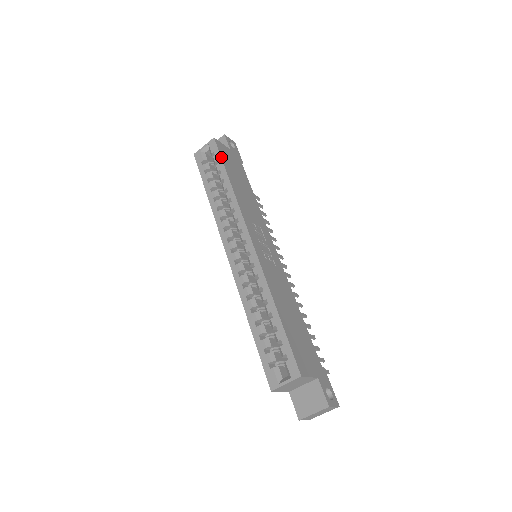
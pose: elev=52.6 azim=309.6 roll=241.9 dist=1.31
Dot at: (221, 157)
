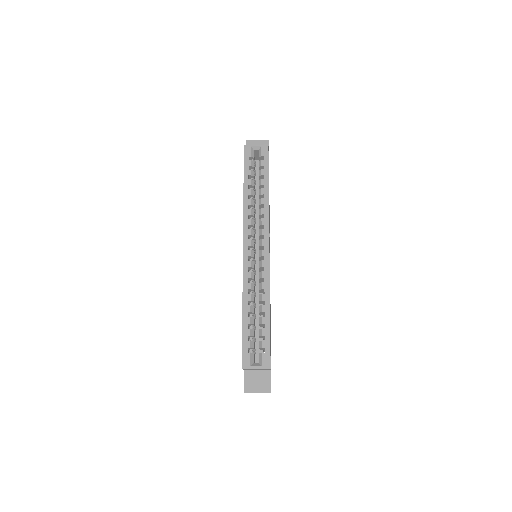
Dot at: occluded
